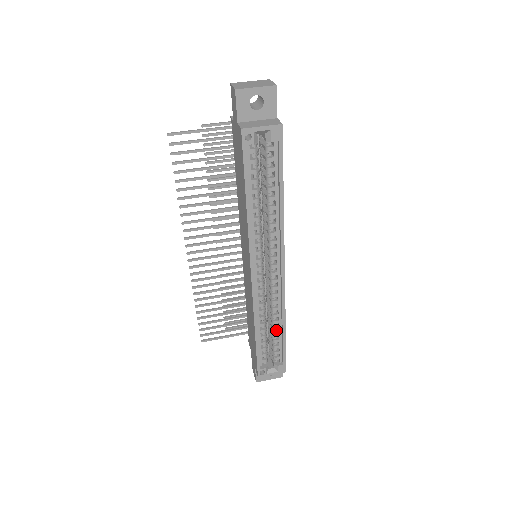
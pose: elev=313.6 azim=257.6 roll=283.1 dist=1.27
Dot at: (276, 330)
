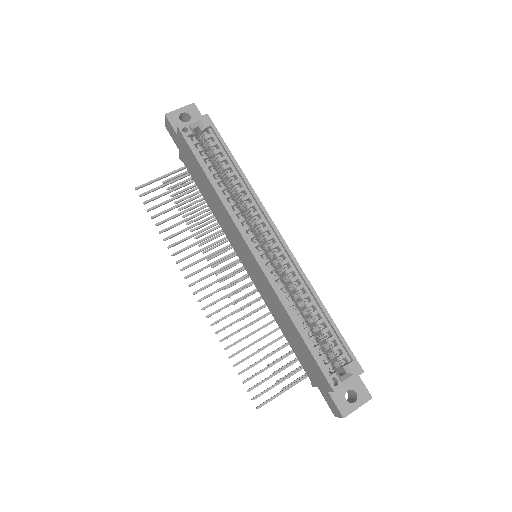
Dot at: (317, 317)
